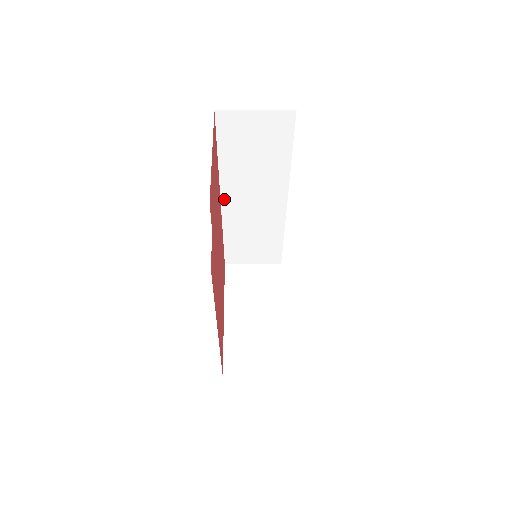
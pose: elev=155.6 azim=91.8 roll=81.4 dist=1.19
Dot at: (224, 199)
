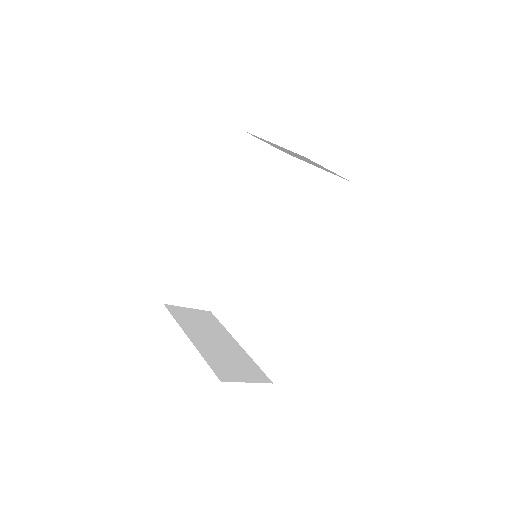
Dot at: (205, 219)
